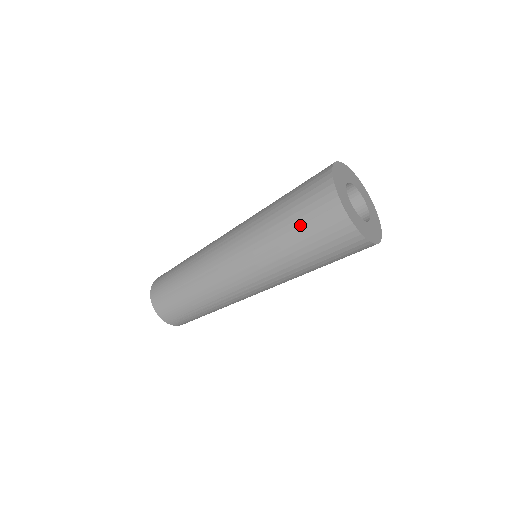
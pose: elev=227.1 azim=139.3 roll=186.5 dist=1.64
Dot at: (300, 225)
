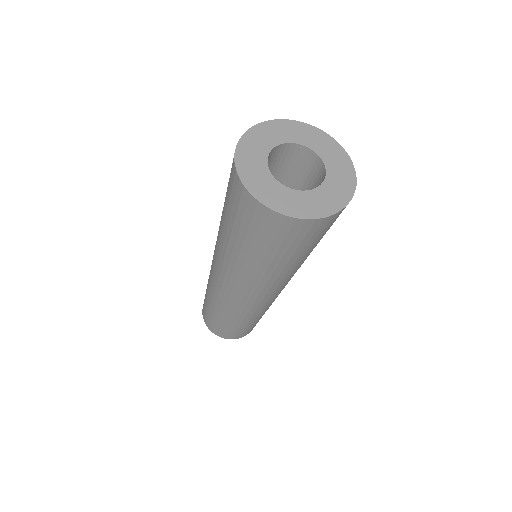
Dot at: (233, 223)
